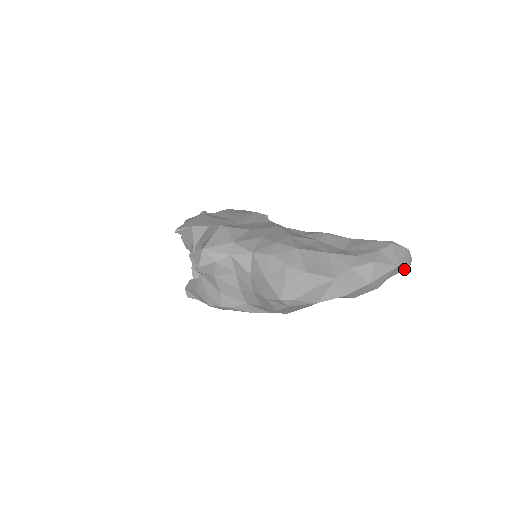
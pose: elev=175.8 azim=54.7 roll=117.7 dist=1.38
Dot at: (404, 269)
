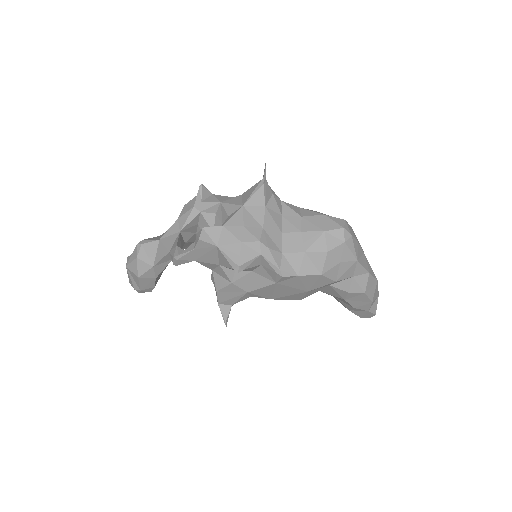
Dot at: (375, 311)
